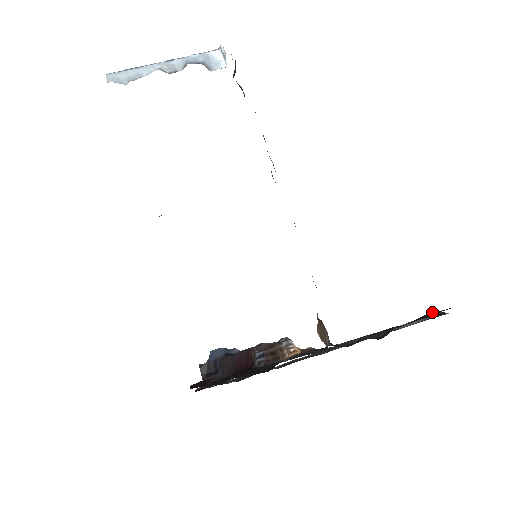
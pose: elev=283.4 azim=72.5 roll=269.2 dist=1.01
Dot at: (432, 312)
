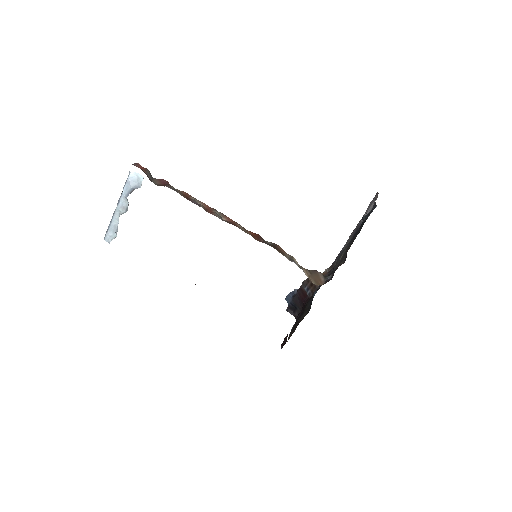
Dot at: (364, 219)
